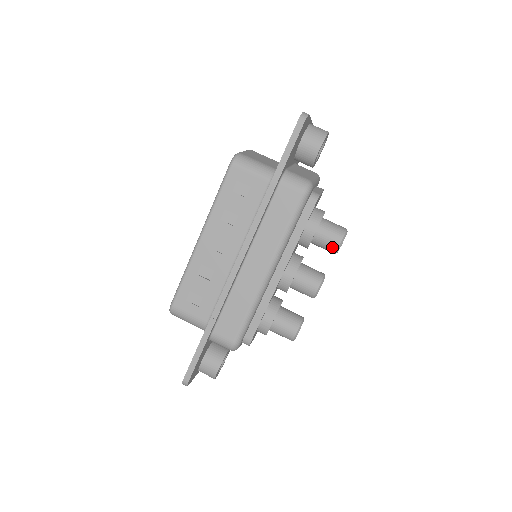
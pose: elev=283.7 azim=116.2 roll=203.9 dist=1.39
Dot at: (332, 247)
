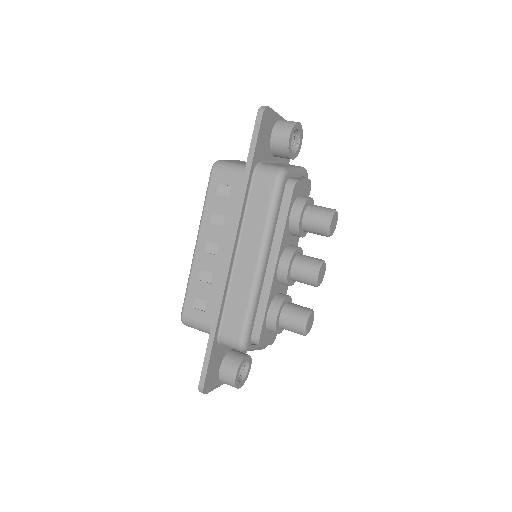
Dot at: (322, 229)
